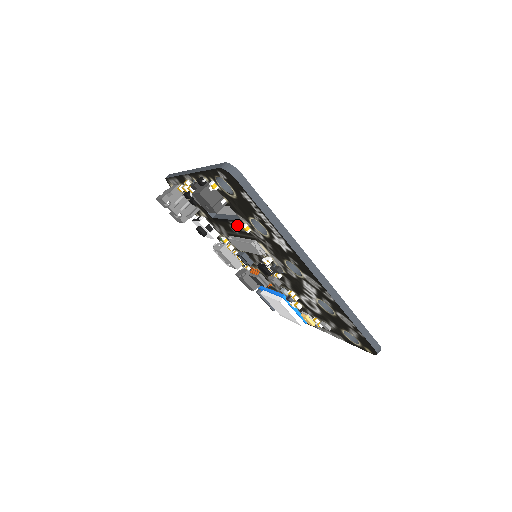
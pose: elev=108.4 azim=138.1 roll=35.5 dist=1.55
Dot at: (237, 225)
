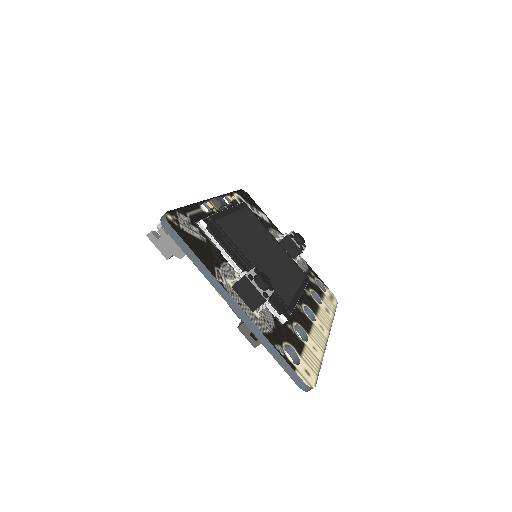
Dot at: occluded
